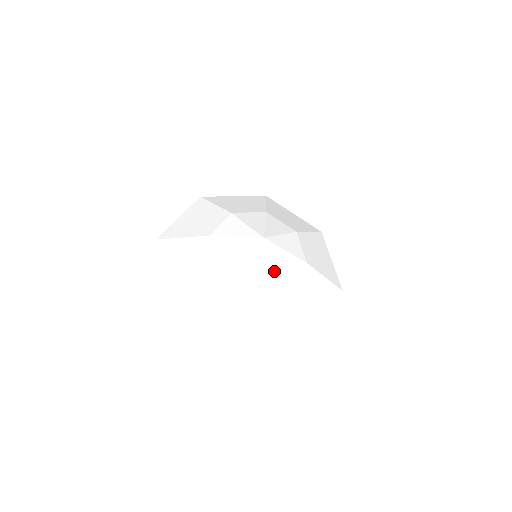
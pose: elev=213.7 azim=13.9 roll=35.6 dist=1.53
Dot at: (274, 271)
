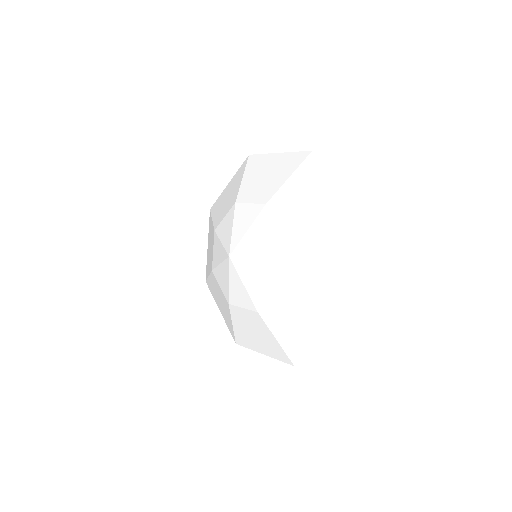
Dot at: (243, 291)
